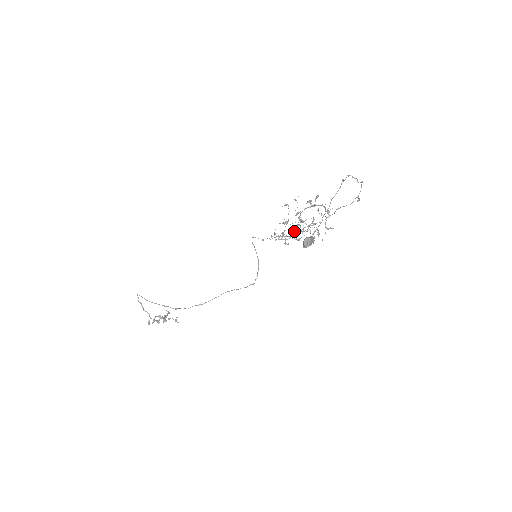
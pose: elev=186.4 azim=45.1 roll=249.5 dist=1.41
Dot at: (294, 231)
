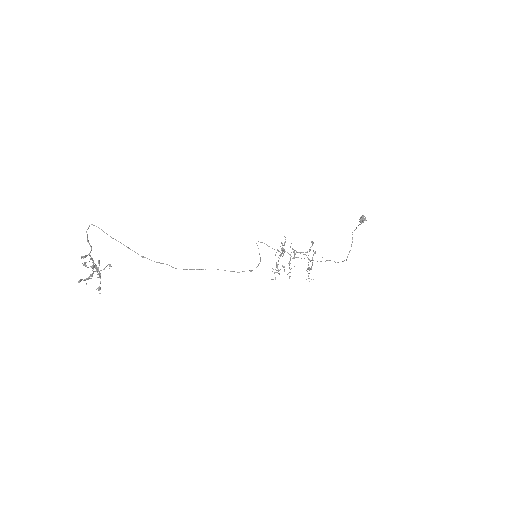
Dot at: (290, 259)
